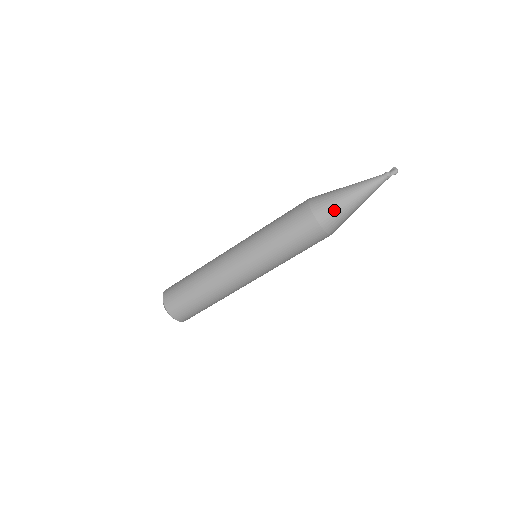
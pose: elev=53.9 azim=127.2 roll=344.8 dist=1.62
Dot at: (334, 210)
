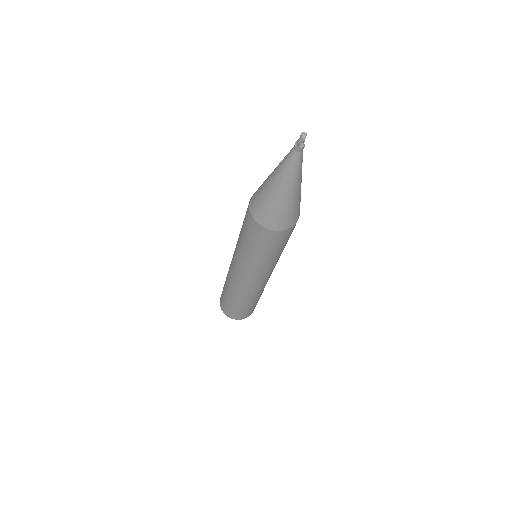
Dot at: (262, 201)
